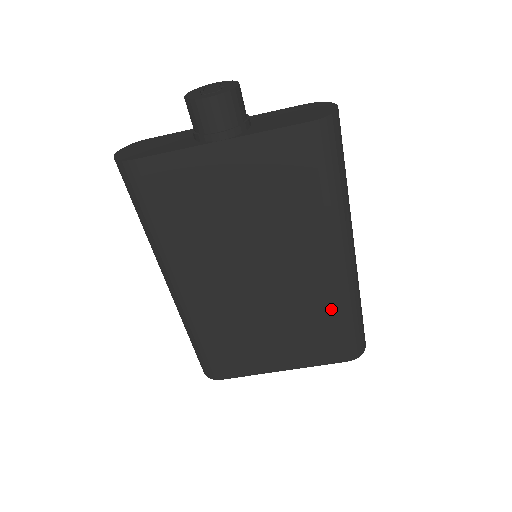
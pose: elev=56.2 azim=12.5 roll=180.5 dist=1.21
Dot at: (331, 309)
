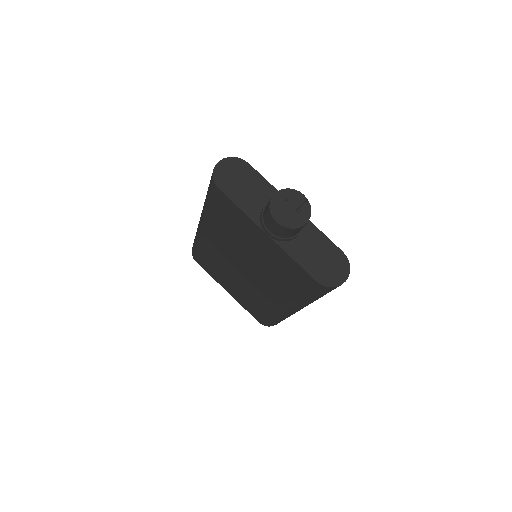
Dot at: (267, 310)
